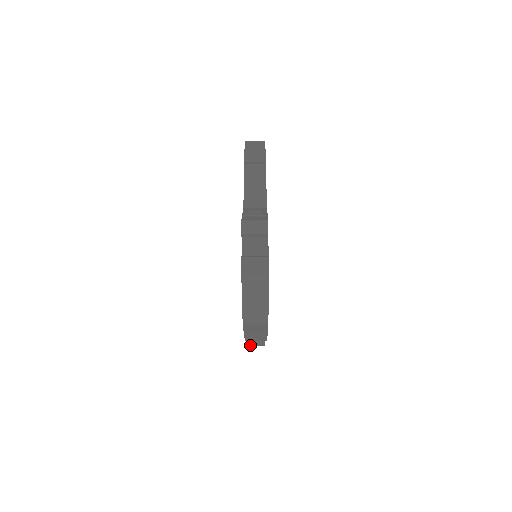
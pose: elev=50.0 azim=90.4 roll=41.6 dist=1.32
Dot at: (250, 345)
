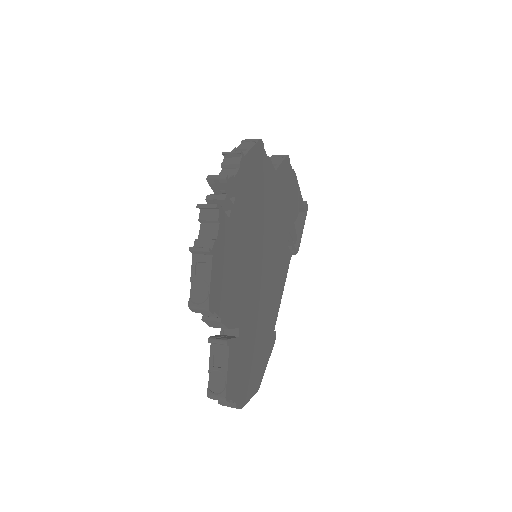
Dot at: occluded
